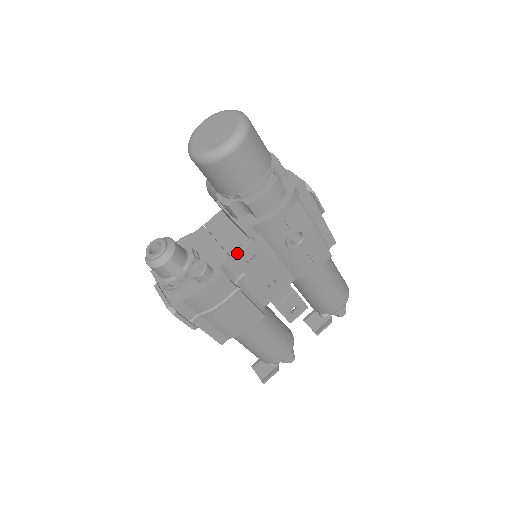
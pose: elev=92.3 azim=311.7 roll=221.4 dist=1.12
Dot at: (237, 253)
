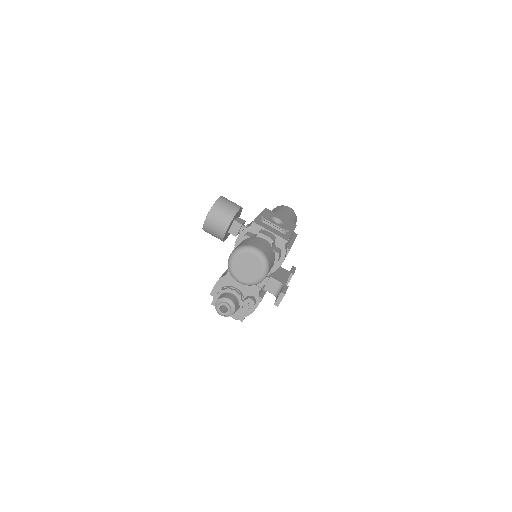
Dot at: (278, 303)
